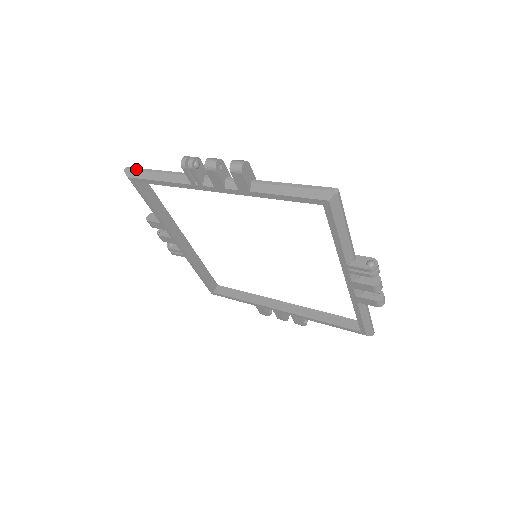
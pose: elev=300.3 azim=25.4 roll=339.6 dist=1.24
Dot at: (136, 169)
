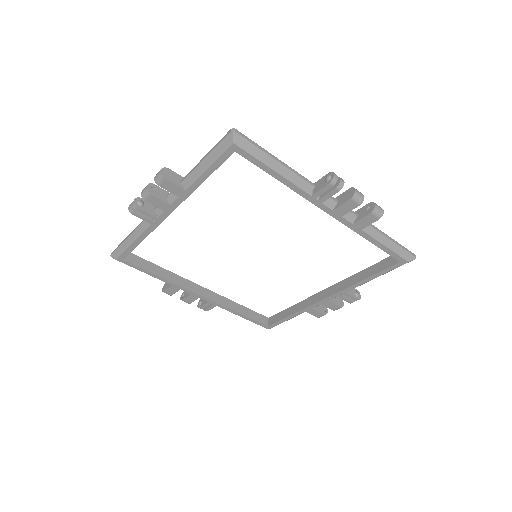
Dot at: (116, 248)
